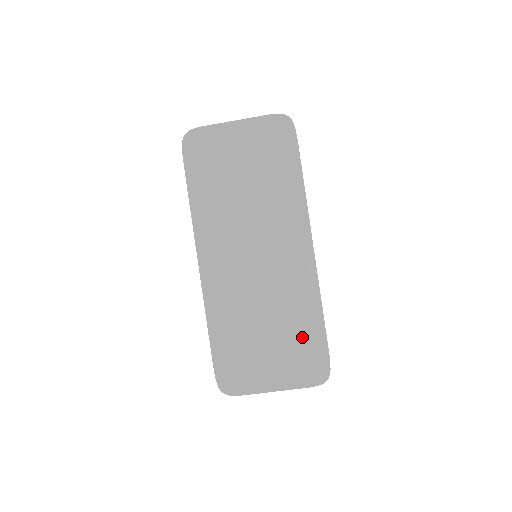
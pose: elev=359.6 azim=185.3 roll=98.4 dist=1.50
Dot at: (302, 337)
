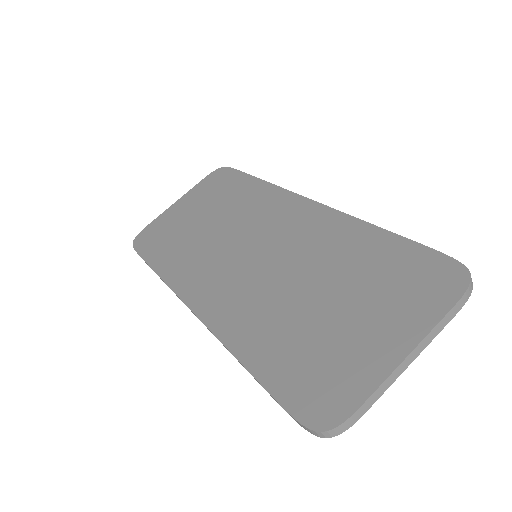
Dot at: (377, 265)
